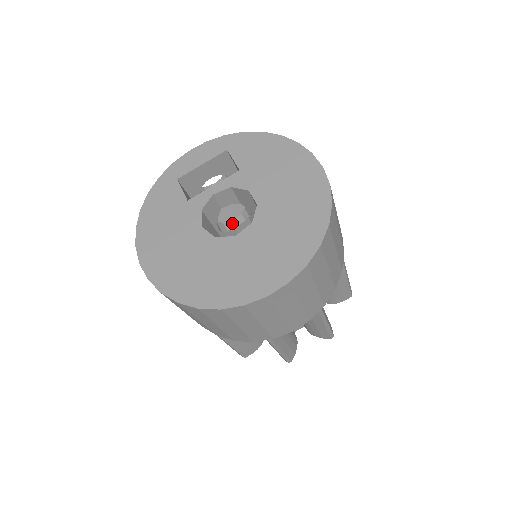
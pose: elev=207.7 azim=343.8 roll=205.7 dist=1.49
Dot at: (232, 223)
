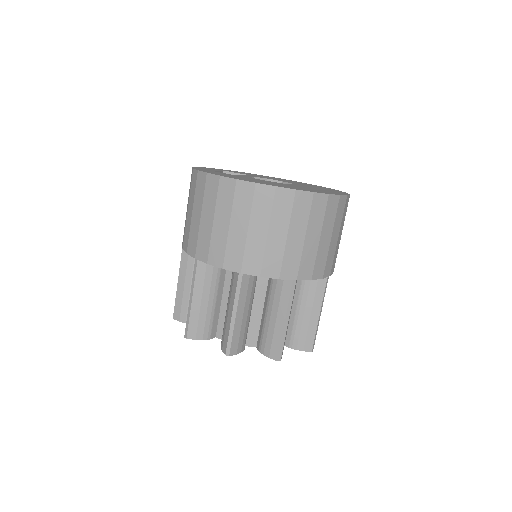
Dot at: occluded
